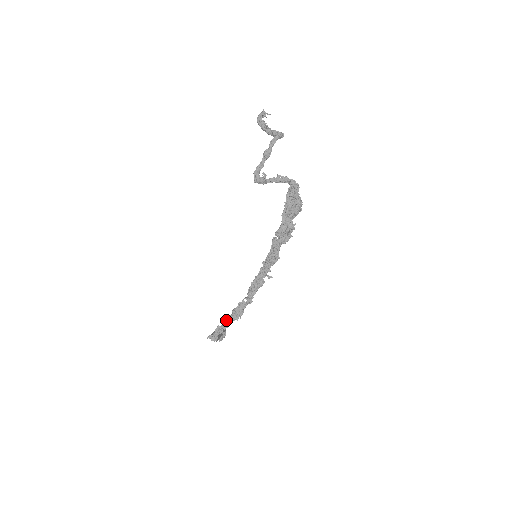
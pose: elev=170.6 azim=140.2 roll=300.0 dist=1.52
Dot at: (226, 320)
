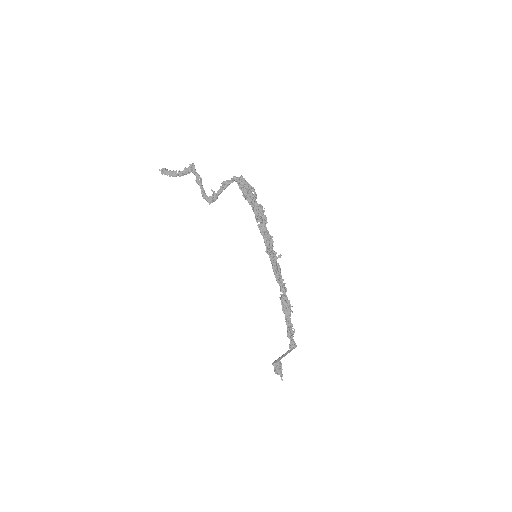
Dot at: (286, 321)
